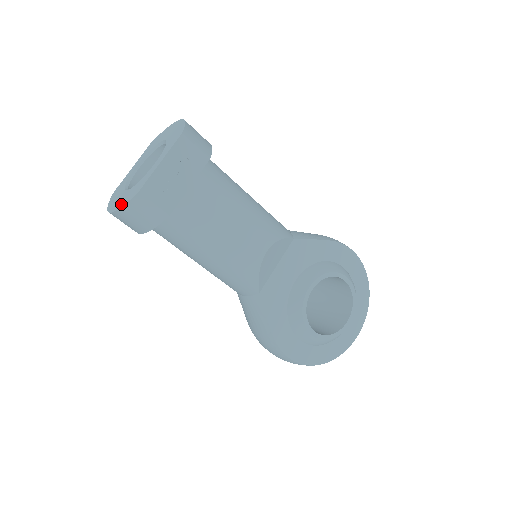
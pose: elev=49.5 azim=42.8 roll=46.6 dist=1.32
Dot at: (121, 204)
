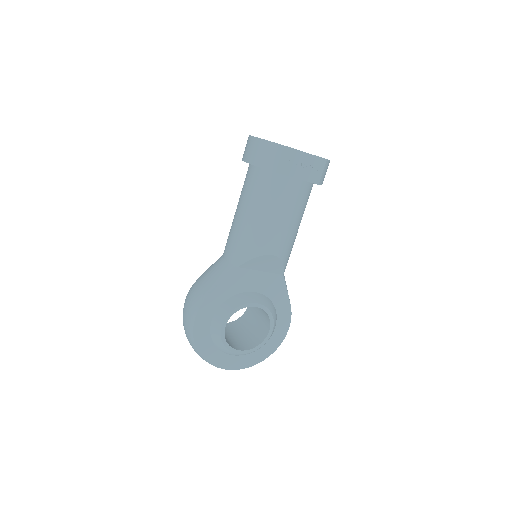
Dot at: occluded
